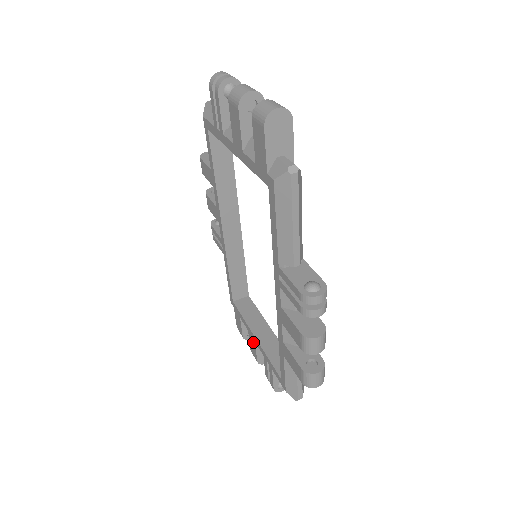
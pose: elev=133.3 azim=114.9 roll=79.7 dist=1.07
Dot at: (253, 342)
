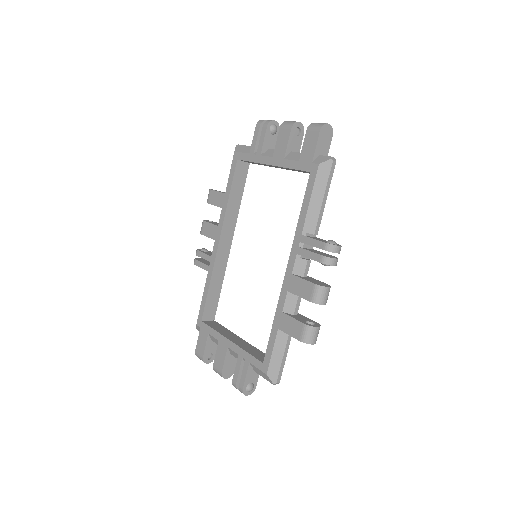
Dot at: (224, 349)
